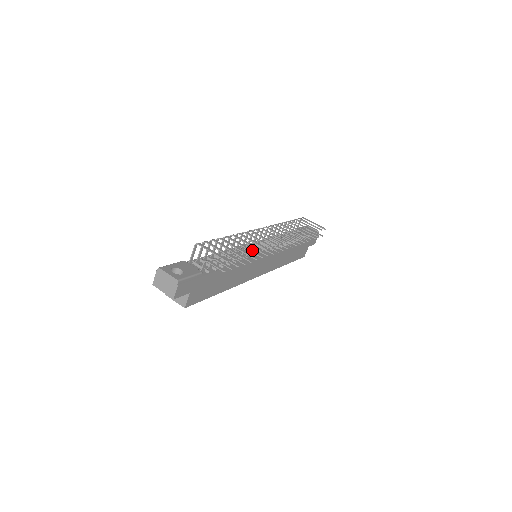
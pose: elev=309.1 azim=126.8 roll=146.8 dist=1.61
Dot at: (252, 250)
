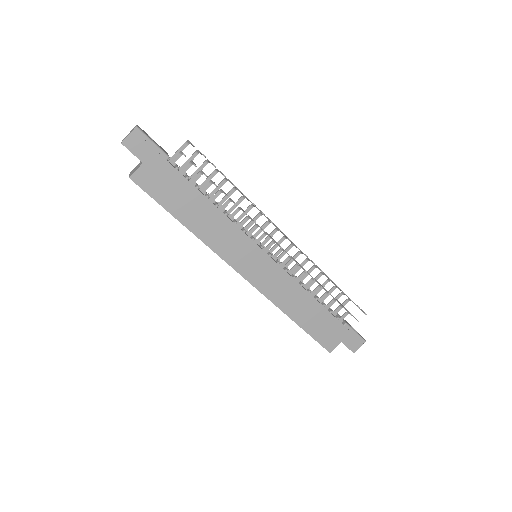
Dot at: occluded
